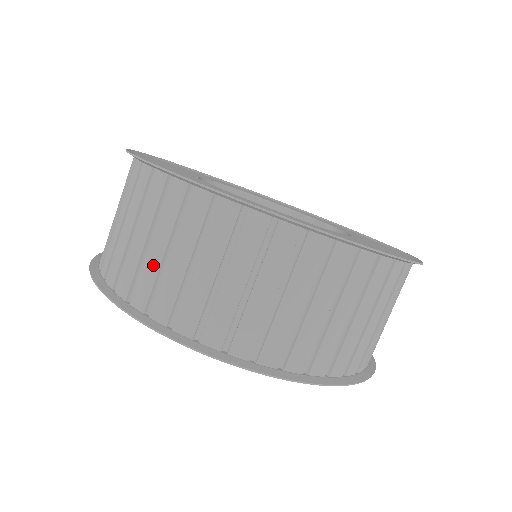
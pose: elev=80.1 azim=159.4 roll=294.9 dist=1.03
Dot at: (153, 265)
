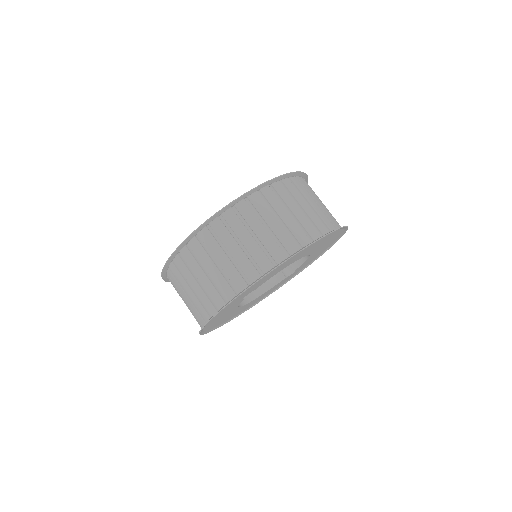
Dot at: (255, 248)
